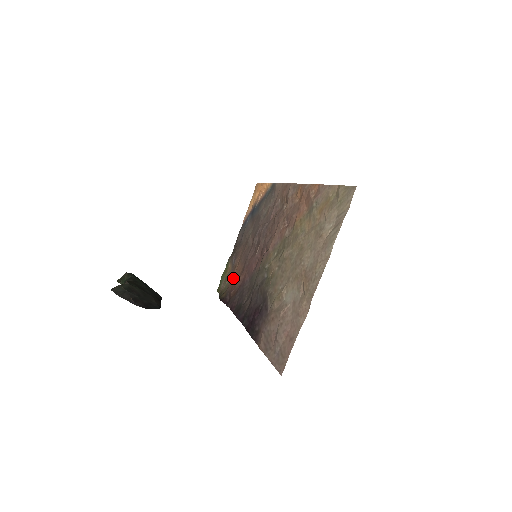
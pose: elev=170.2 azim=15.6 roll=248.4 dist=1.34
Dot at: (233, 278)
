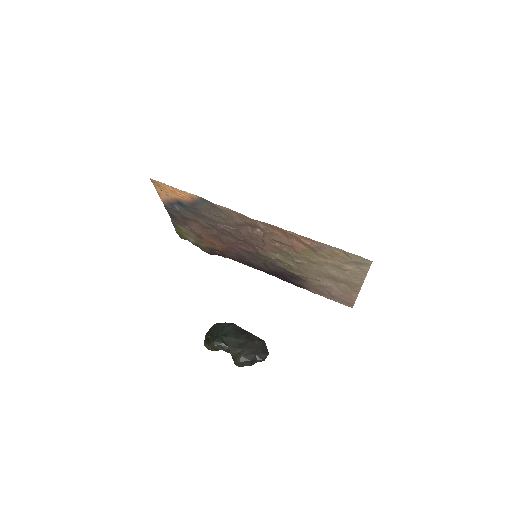
Dot at: (207, 241)
